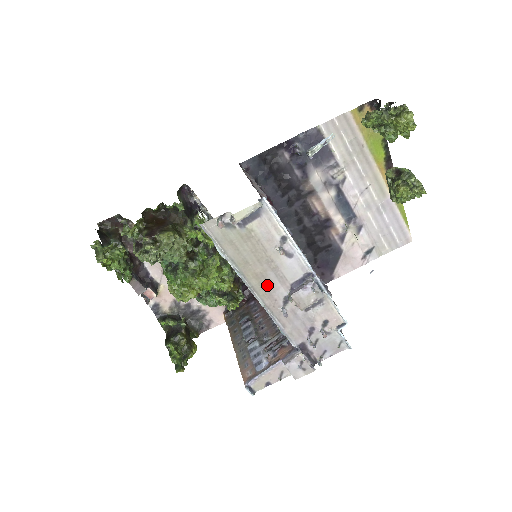
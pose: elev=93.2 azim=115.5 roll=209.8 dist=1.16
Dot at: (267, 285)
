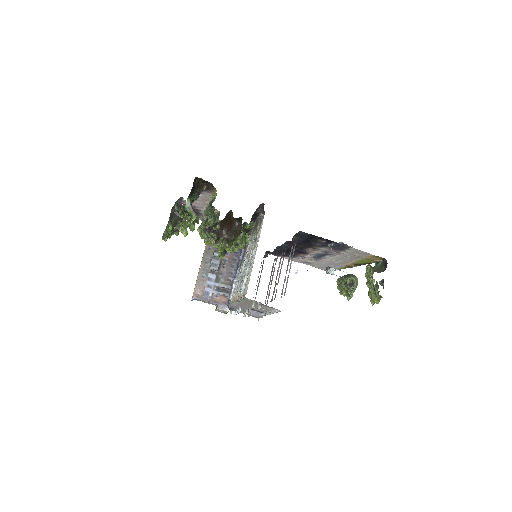
Dot at: (245, 305)
